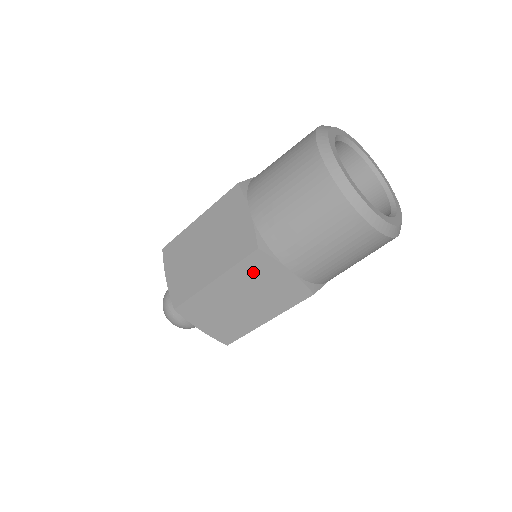
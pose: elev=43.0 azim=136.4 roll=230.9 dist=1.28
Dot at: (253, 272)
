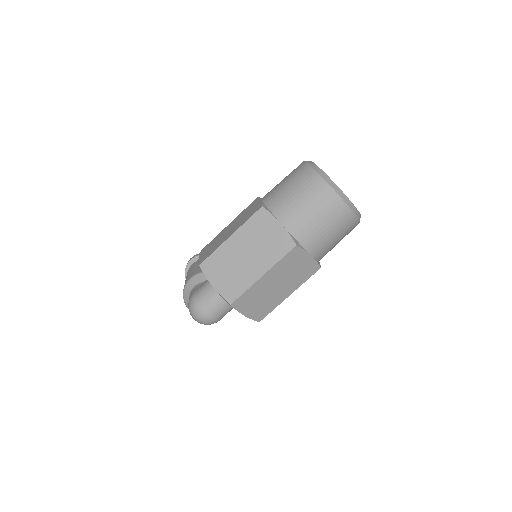
Dot at: (290, 262)
